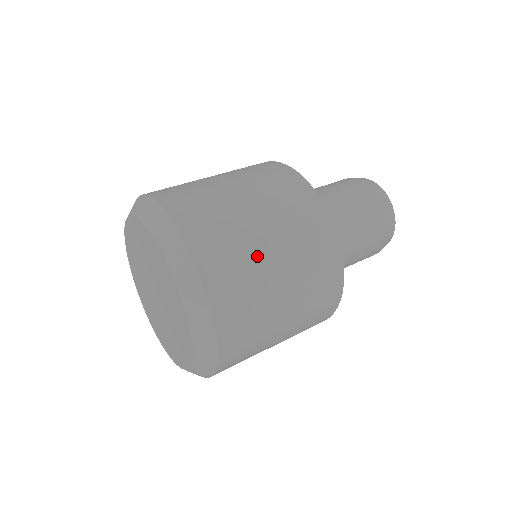
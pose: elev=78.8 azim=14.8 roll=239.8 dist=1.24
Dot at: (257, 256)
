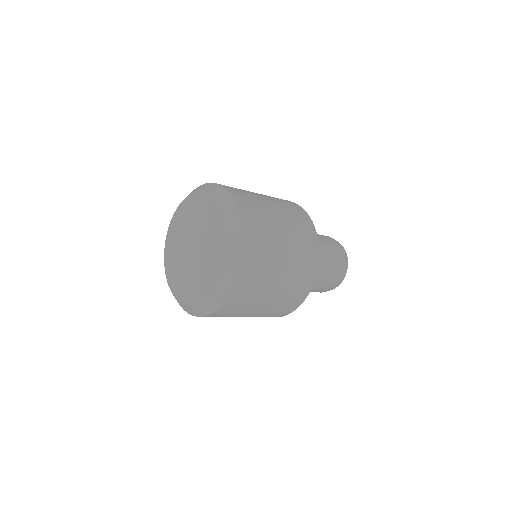
Dot at: (261, 200)
